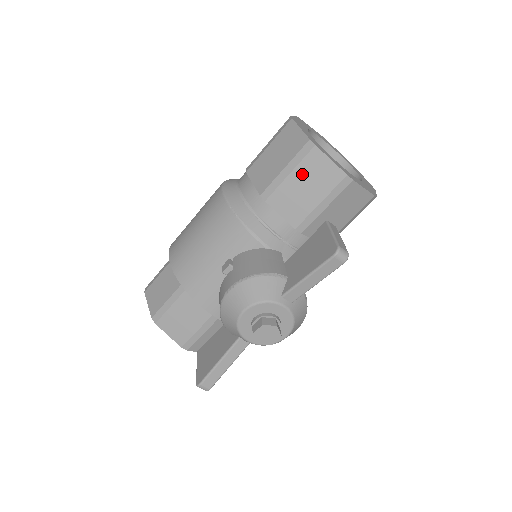
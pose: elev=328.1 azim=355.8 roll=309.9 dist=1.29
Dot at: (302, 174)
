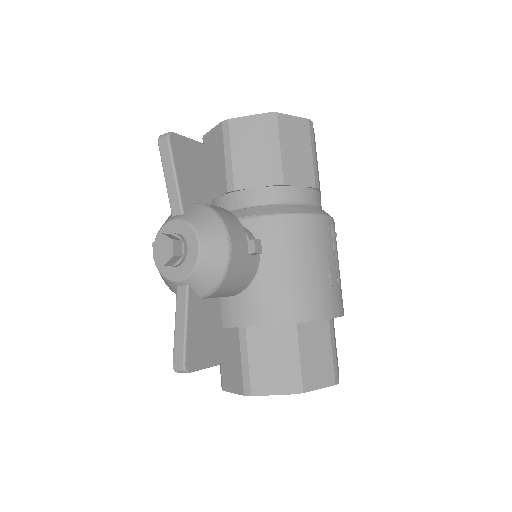
Dot at: (209, 159)
